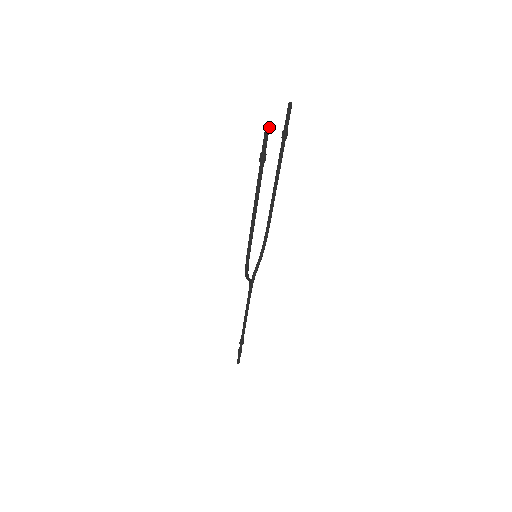
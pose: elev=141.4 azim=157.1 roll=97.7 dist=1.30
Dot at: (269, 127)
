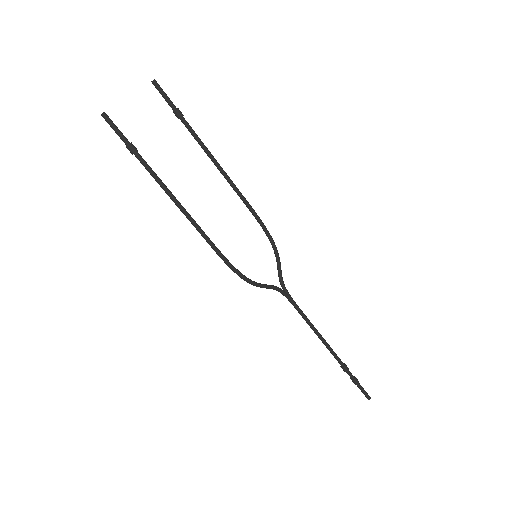
Dot at: (106, 116)
